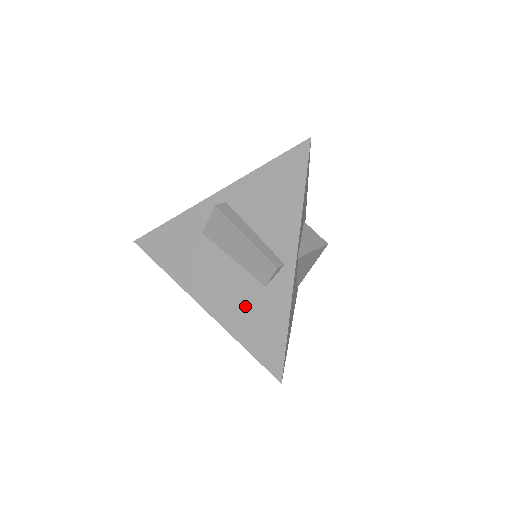
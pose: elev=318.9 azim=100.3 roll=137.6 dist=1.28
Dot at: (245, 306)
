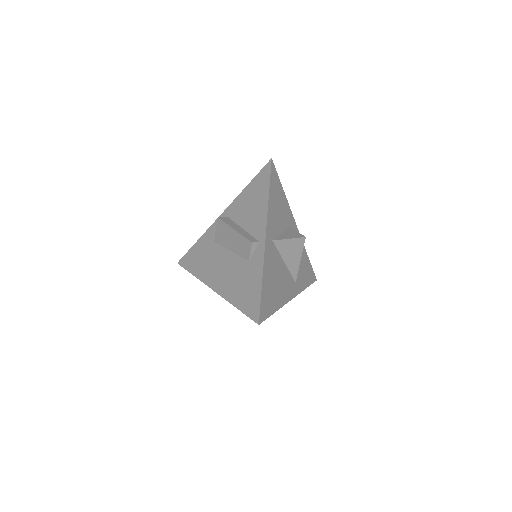
Dot at: (237, 279)
